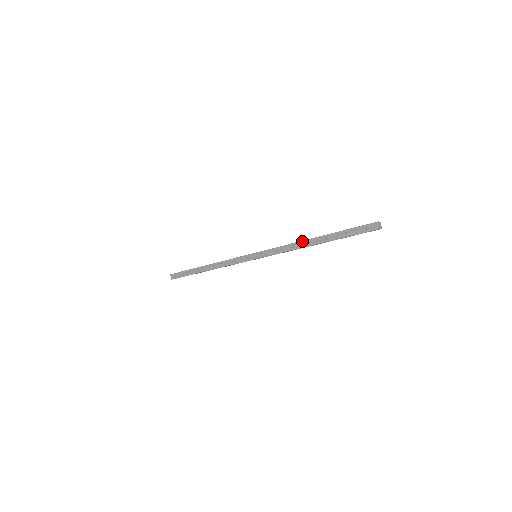
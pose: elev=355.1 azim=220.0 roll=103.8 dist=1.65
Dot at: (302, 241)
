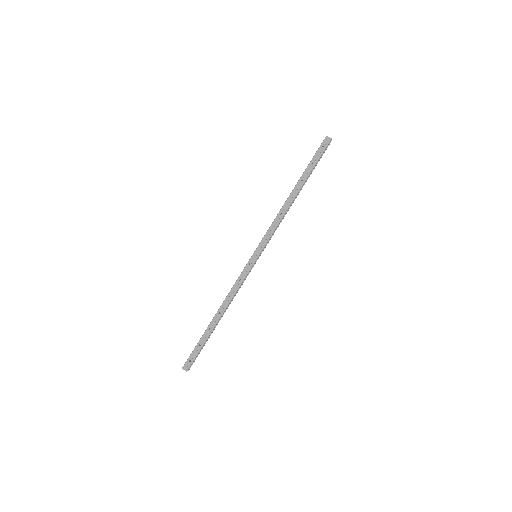
Dot at: (285, 202)
